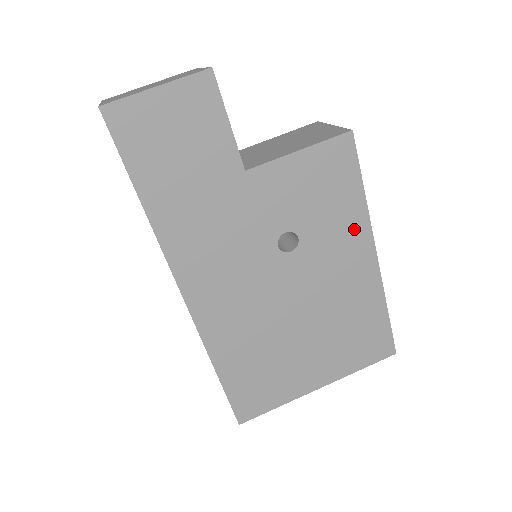
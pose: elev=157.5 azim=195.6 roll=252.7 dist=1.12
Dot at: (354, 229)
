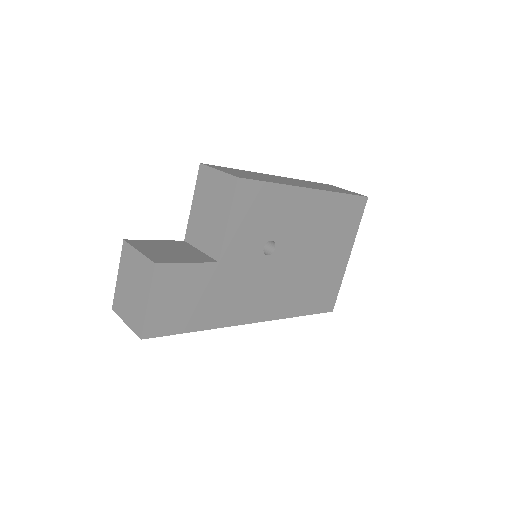
Dot at: (289, 199)
